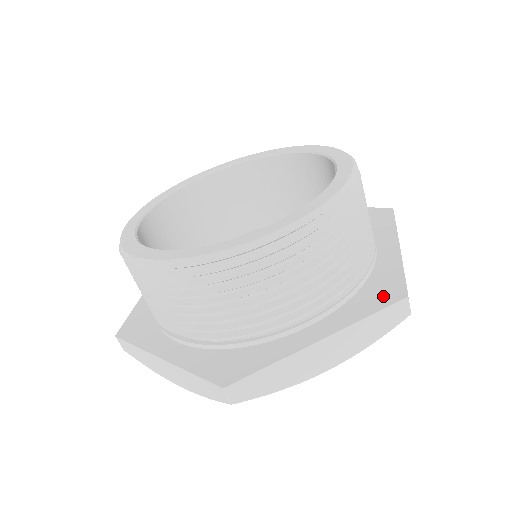
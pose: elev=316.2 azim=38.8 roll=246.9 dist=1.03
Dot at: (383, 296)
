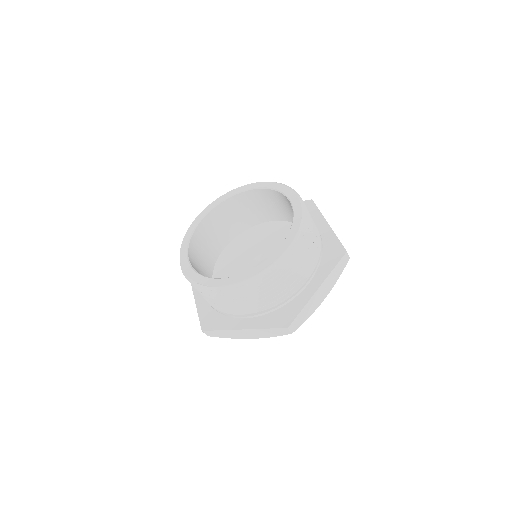
Dot at: (335, 255)
